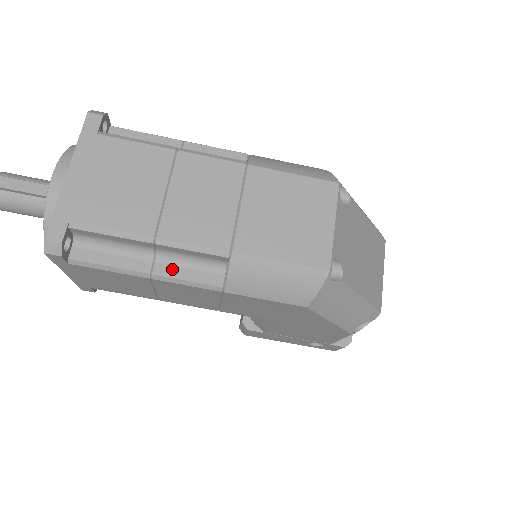
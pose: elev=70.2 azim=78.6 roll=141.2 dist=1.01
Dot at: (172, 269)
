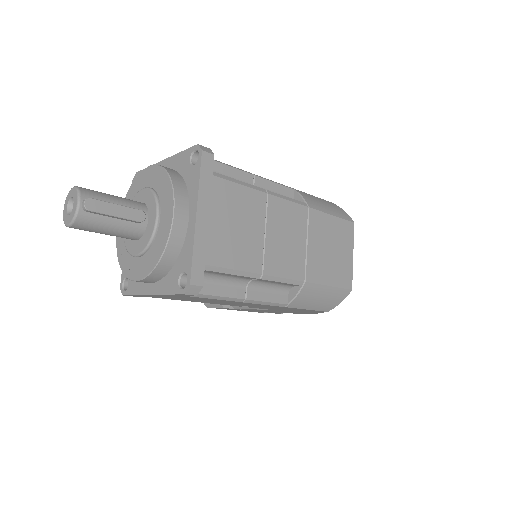
Dot at: (258, 294)
